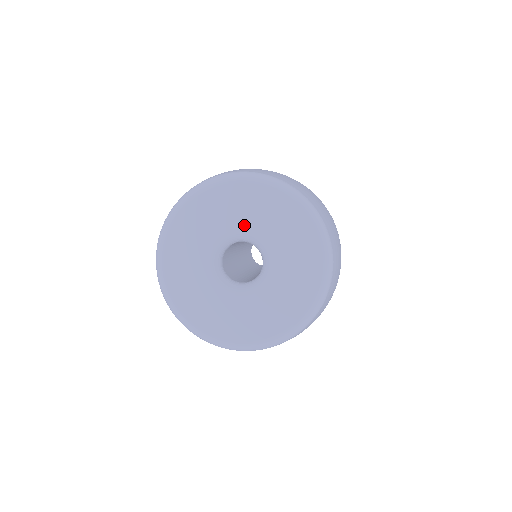
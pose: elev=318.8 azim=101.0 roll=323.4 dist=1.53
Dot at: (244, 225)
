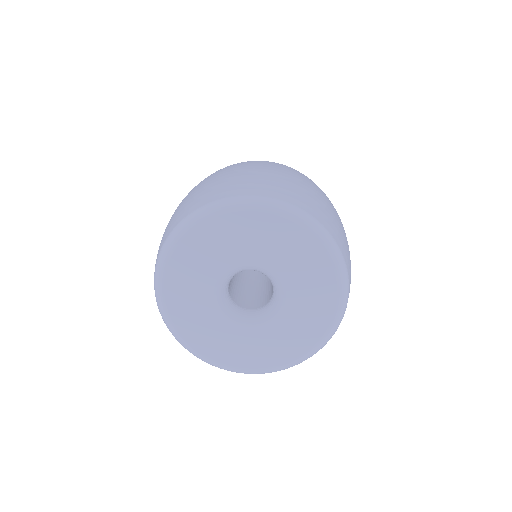
Dot at: (250, 256)
